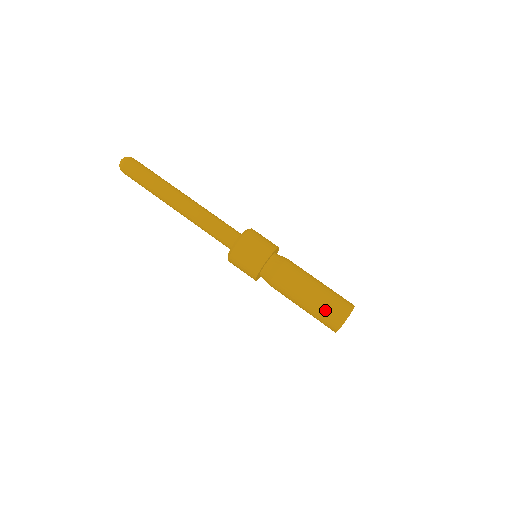
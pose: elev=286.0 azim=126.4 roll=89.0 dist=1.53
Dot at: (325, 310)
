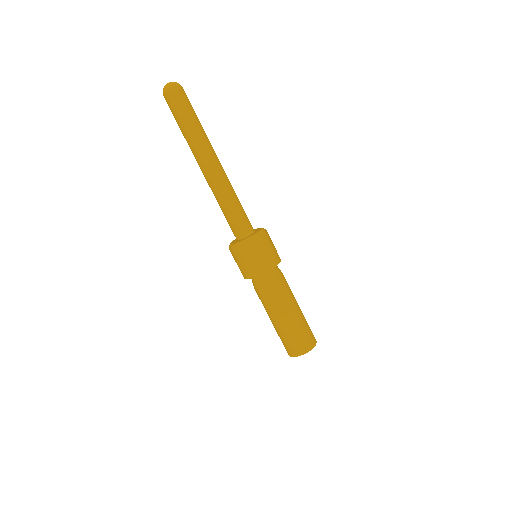
Dot at: (294, 337)
